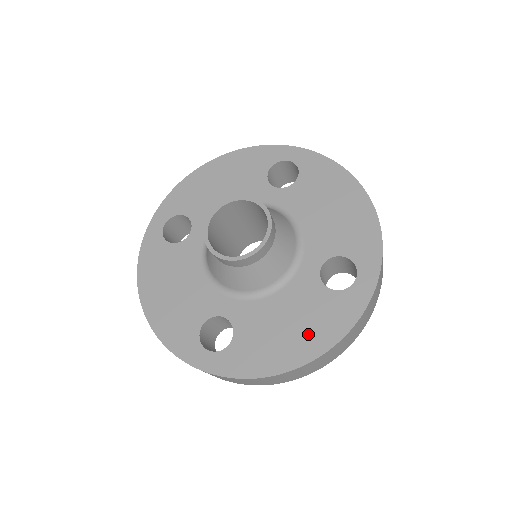
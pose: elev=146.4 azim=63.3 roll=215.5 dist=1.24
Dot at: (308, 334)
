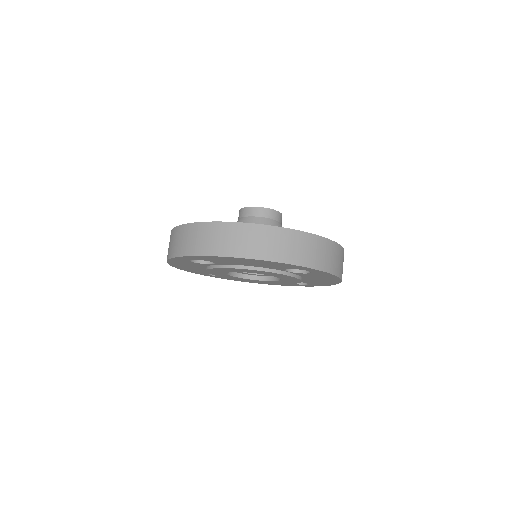
Dot at: occluded
